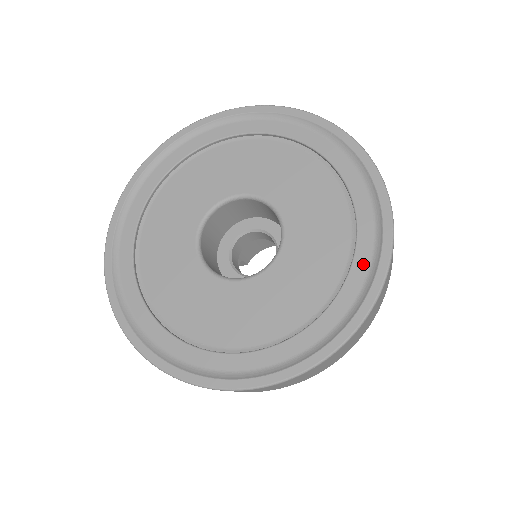
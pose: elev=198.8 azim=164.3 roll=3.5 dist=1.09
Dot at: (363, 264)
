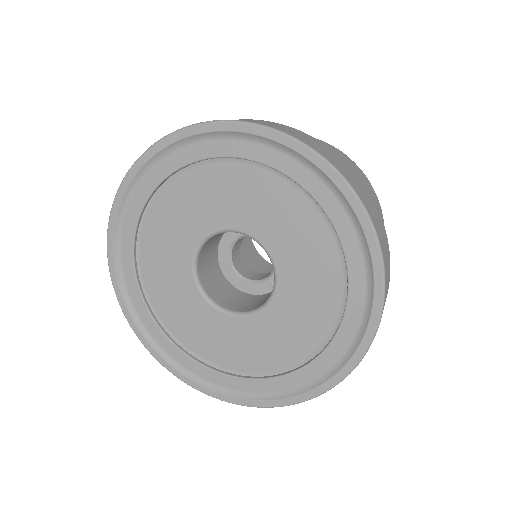
Dot at: (275, 386)
